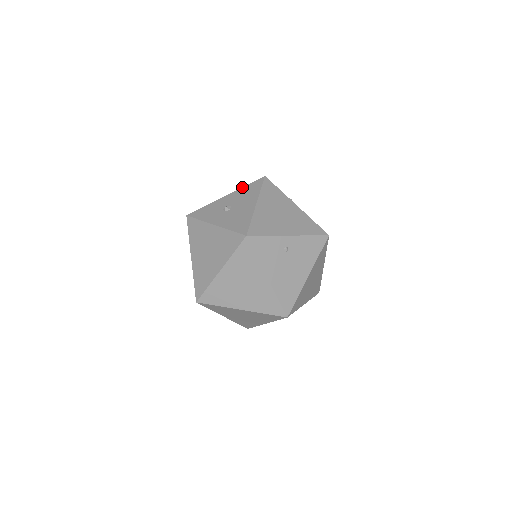
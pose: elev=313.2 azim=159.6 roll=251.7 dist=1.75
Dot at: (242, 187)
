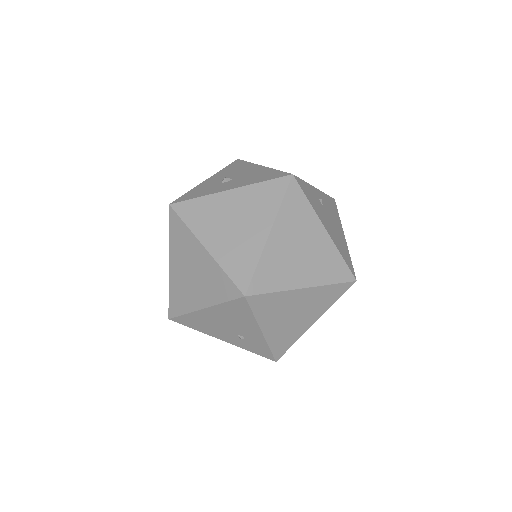
Dot at: (220, 170)
